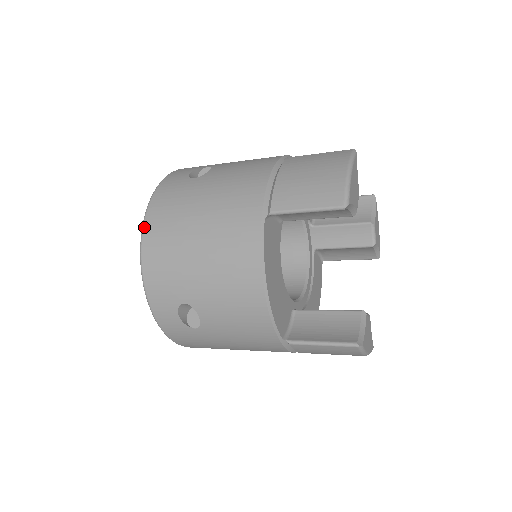
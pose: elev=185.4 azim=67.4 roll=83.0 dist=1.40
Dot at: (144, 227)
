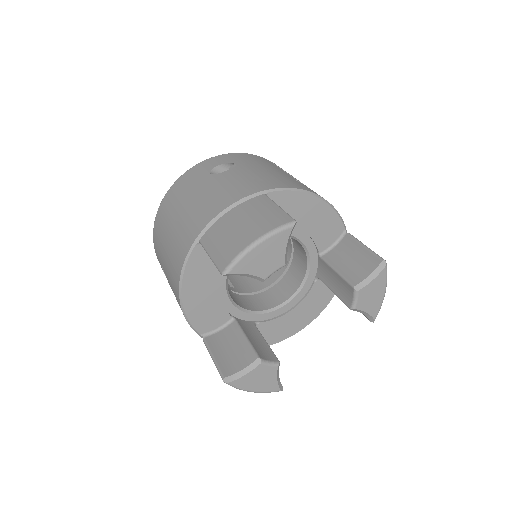
Dot at: (164, 196)
